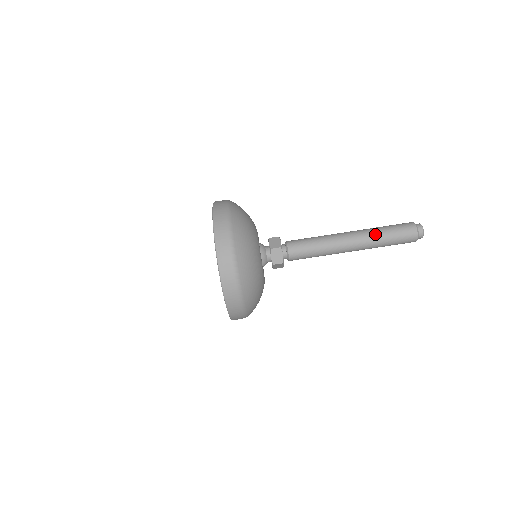
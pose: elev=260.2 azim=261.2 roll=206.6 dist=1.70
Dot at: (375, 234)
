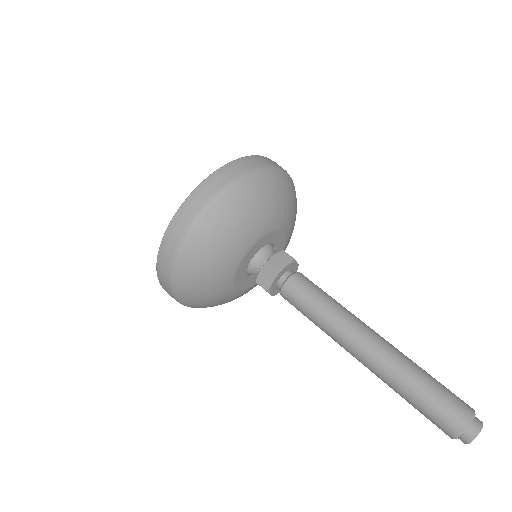
Dot at: (401, 371)
